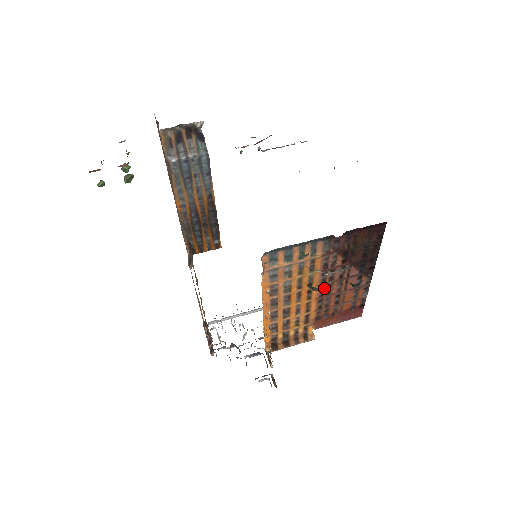
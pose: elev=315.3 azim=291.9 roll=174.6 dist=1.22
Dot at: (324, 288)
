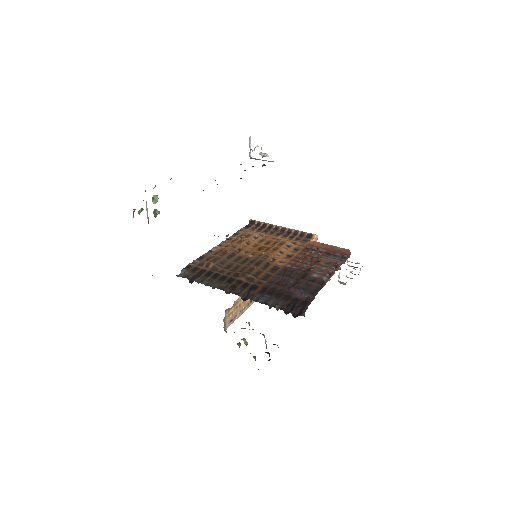
Dot at: occluded
